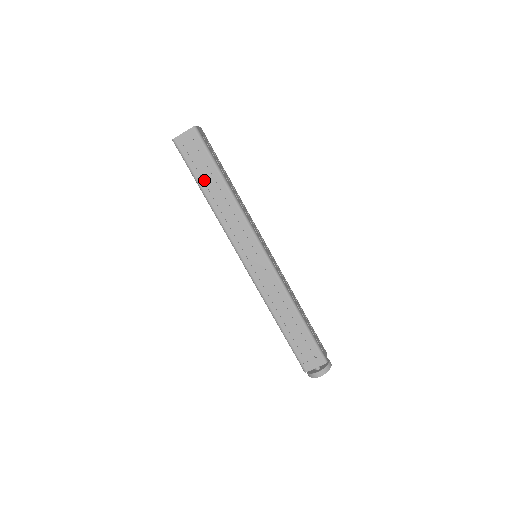
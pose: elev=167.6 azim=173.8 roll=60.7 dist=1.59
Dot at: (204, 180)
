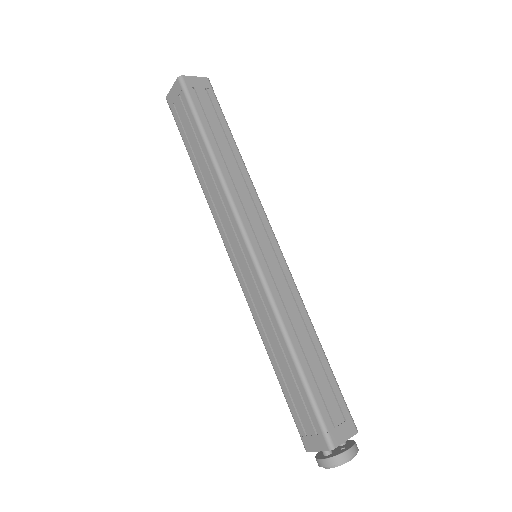
Dot at: (193, 148)
